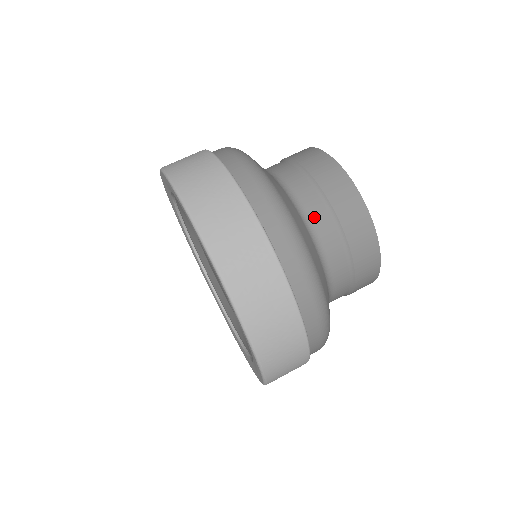
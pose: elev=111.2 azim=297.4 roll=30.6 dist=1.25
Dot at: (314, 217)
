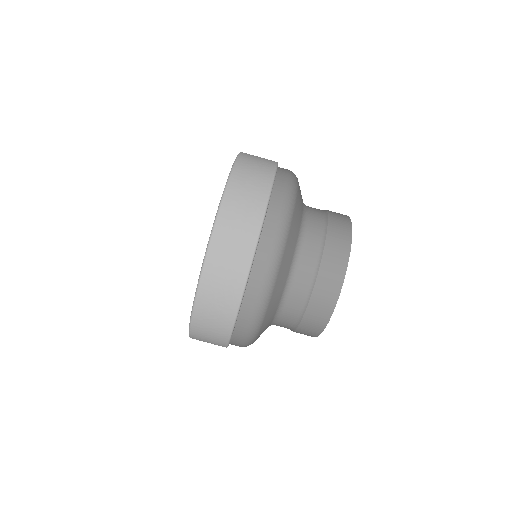
Dot at: (308, 242)
